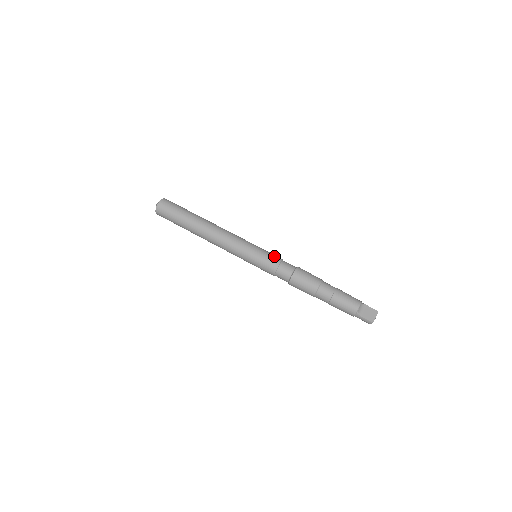
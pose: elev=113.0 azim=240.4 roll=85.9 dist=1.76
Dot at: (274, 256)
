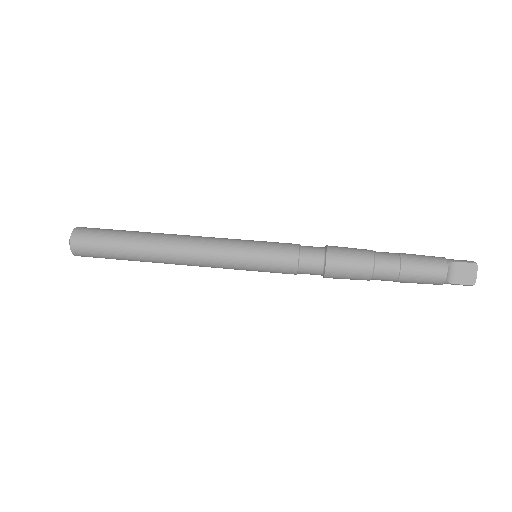
Dot at: (284, 251)
